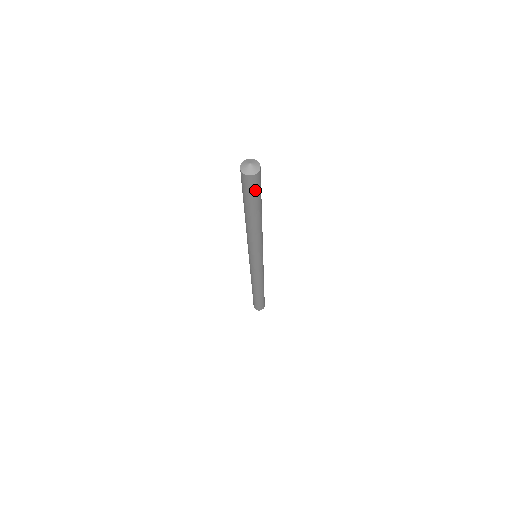
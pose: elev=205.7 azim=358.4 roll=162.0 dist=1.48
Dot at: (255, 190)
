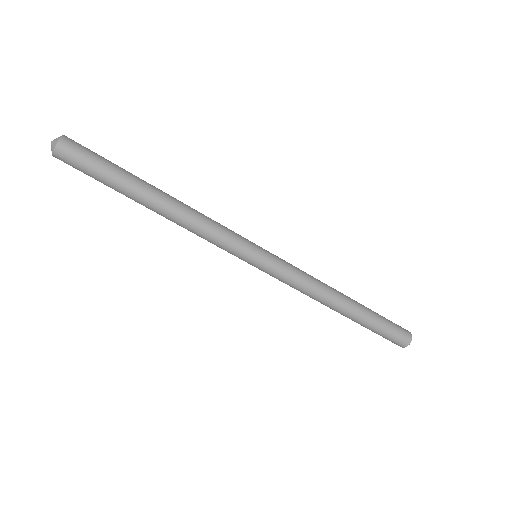
Dot at: (83, 171)
